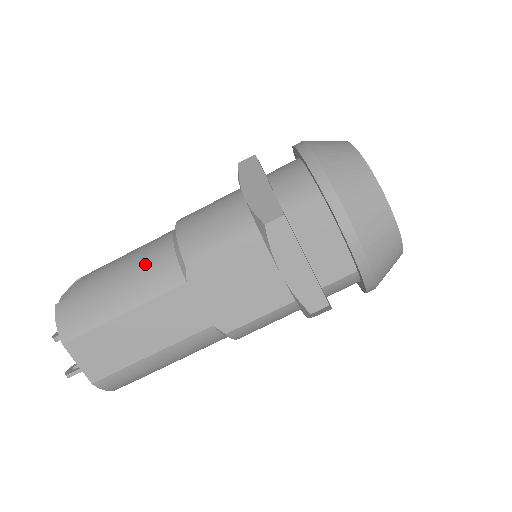
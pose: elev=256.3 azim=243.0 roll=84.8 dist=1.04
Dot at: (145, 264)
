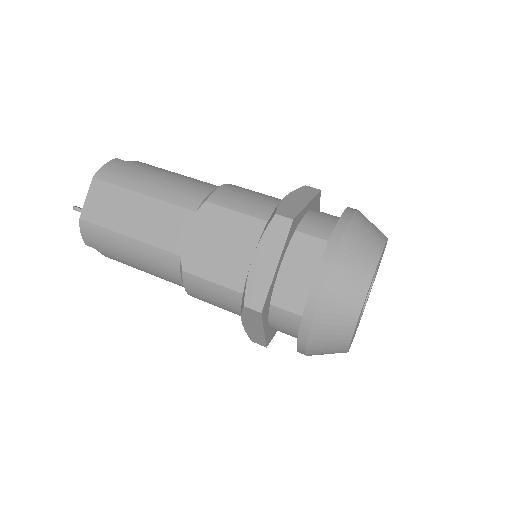
Dot at: (187, 183)
